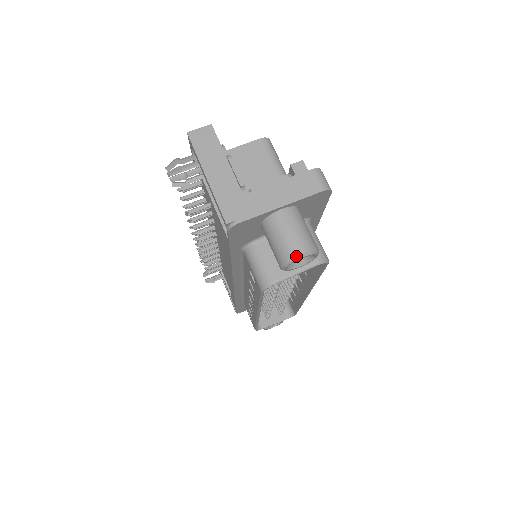
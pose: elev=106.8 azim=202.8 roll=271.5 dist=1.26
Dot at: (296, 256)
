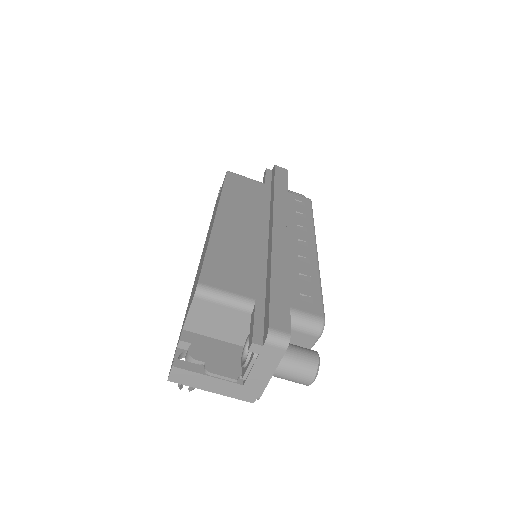
Dot at: occluded
